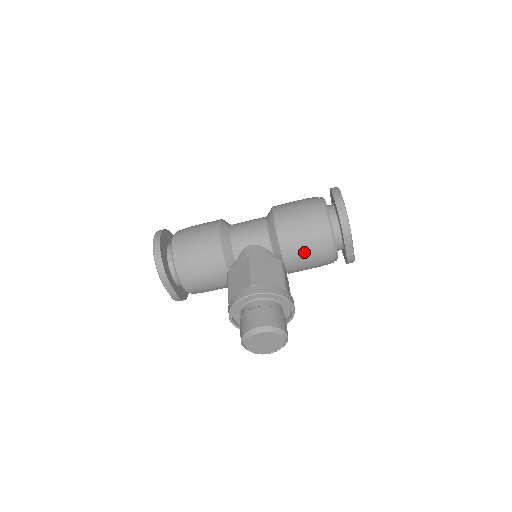
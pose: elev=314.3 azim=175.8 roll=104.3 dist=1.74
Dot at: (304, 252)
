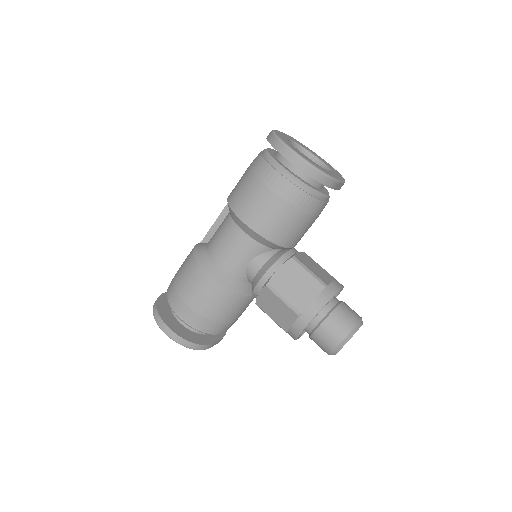
Dot at: (303, 228)
